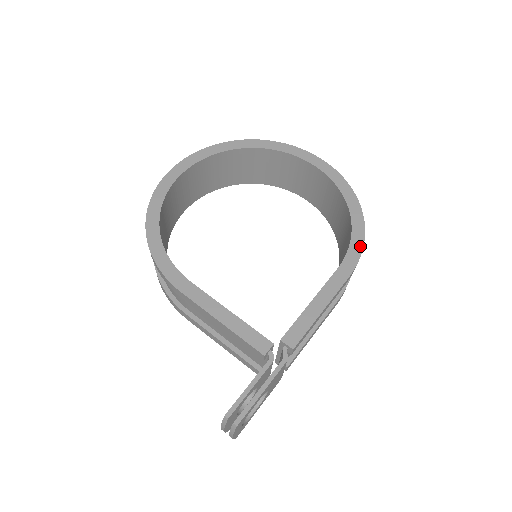
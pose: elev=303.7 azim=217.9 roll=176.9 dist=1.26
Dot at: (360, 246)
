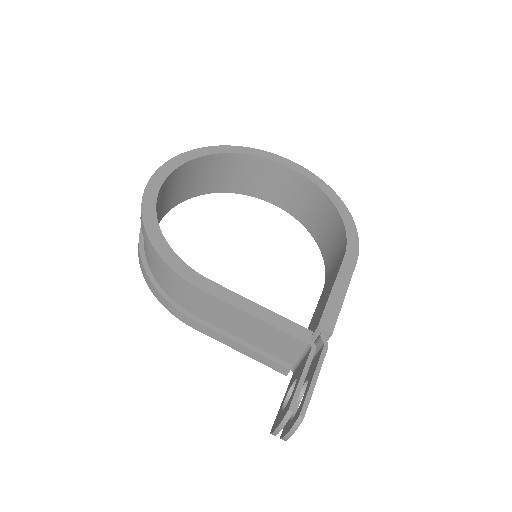
Dot at: (356, 236)
